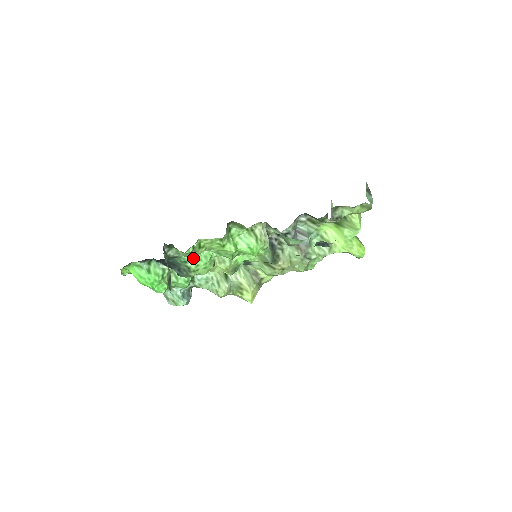
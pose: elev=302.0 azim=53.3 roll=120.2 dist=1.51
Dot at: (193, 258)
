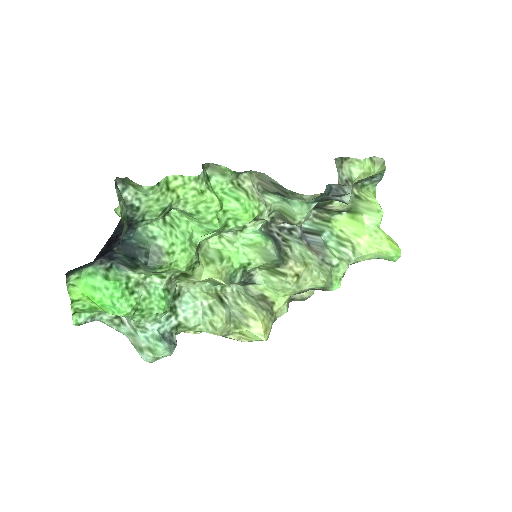
Dot at: (164, 232)
